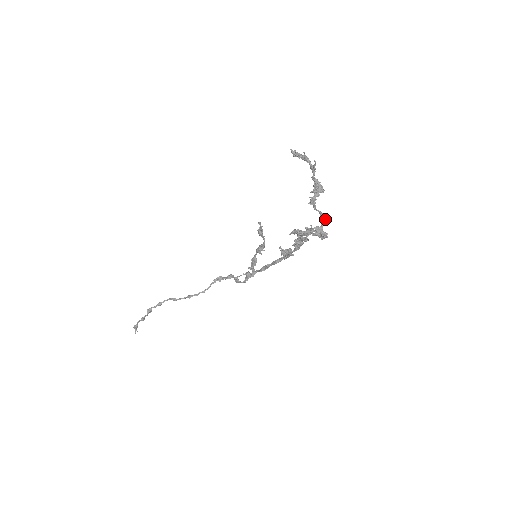
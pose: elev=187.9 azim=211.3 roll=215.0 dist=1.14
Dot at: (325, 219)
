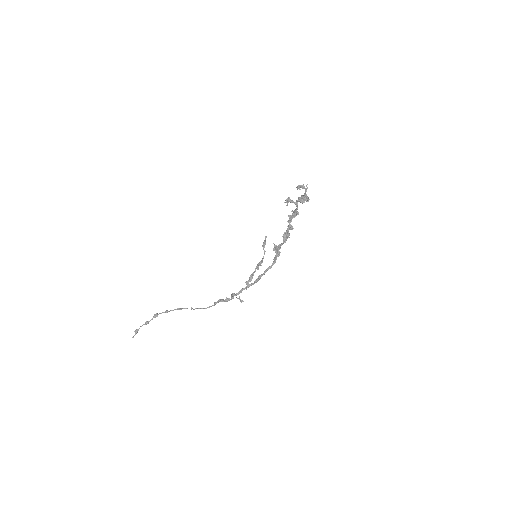
Dot at: occluded
